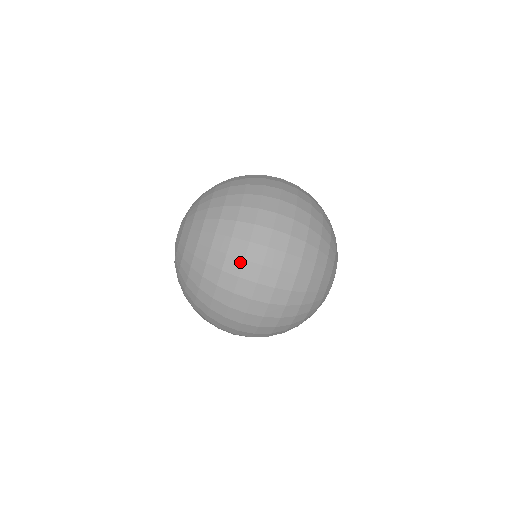
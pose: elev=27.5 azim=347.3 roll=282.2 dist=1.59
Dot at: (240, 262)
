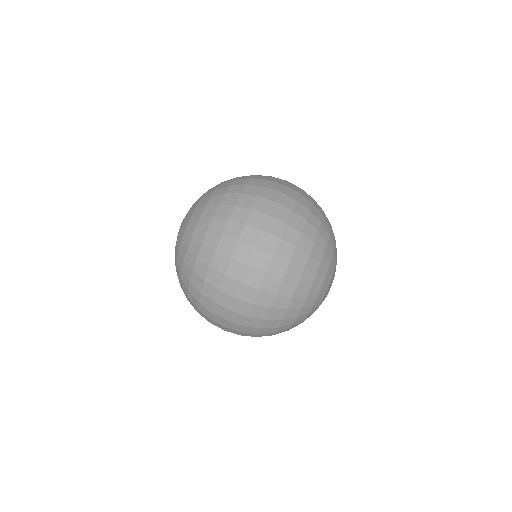
Dot at: (241, 227)
